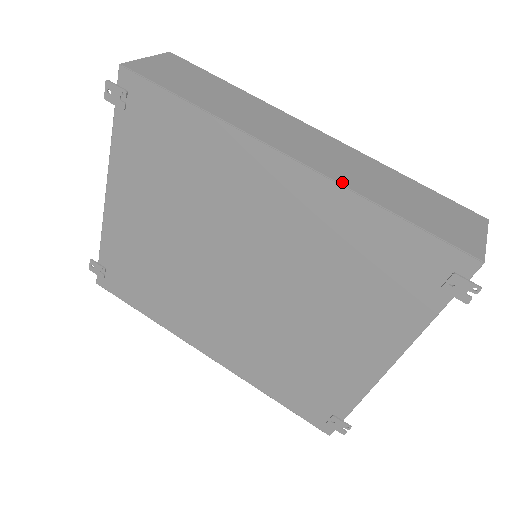
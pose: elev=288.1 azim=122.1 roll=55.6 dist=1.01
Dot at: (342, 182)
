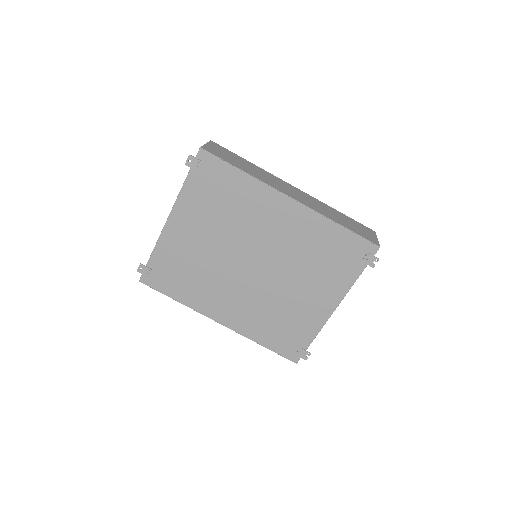
Dot at: (317, 211)
